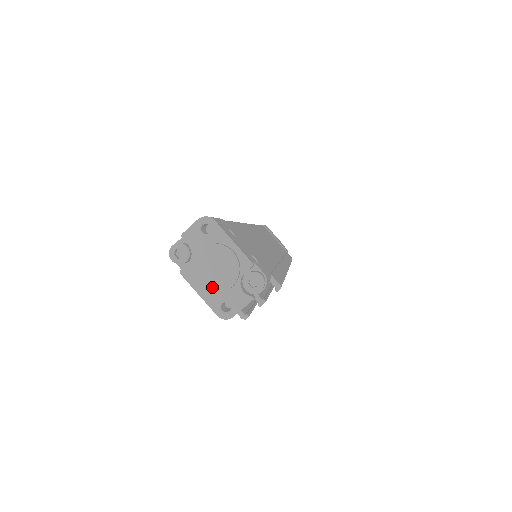
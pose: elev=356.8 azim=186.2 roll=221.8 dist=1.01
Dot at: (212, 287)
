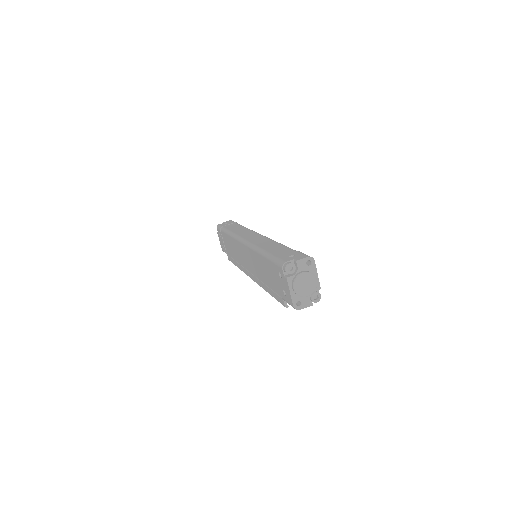
Dot at: (300, 293)
